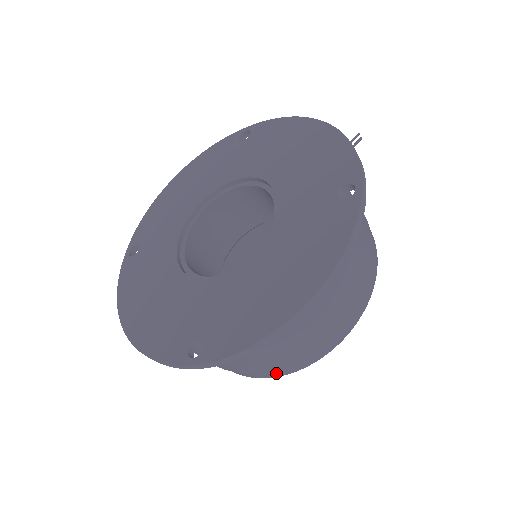
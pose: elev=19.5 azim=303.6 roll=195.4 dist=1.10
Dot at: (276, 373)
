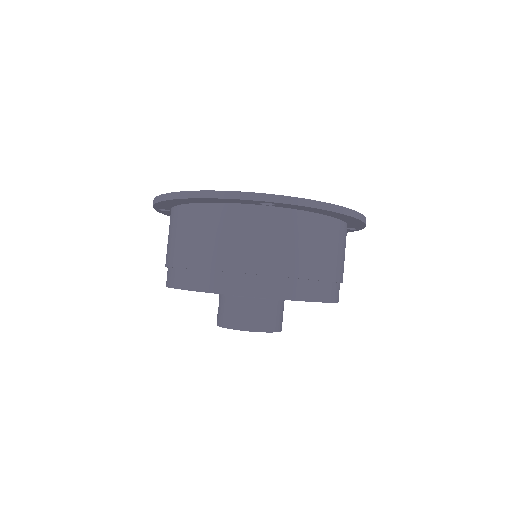
Dot at: (274, 291)
